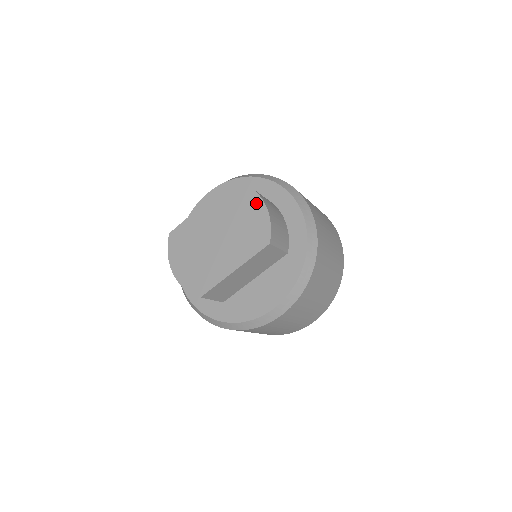
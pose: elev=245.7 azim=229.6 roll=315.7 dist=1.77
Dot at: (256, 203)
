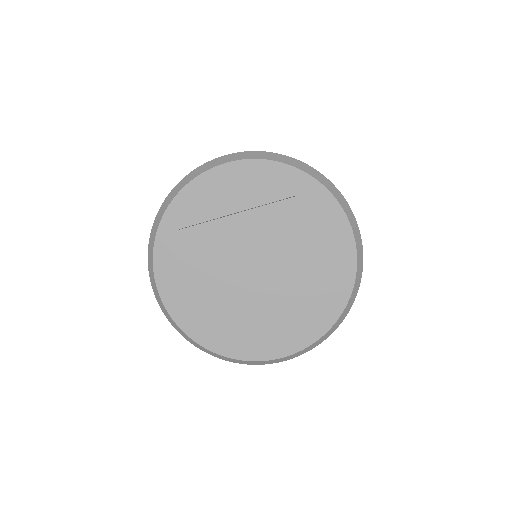
Dot at: (326, 248)
